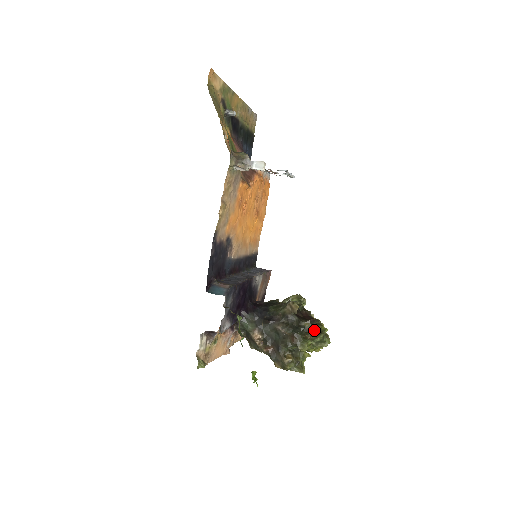
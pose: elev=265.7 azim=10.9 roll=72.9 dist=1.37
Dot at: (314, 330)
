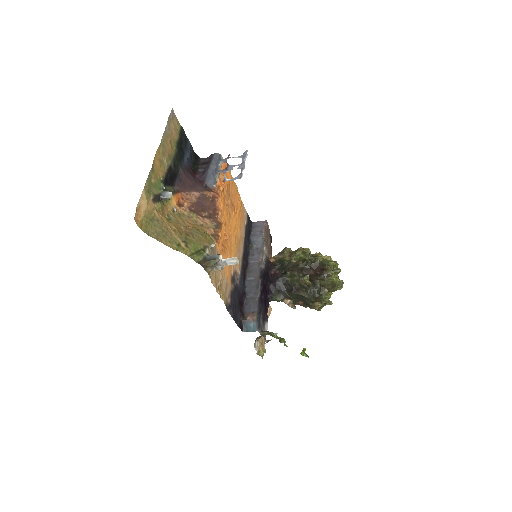
Dot at: (328, 282)
